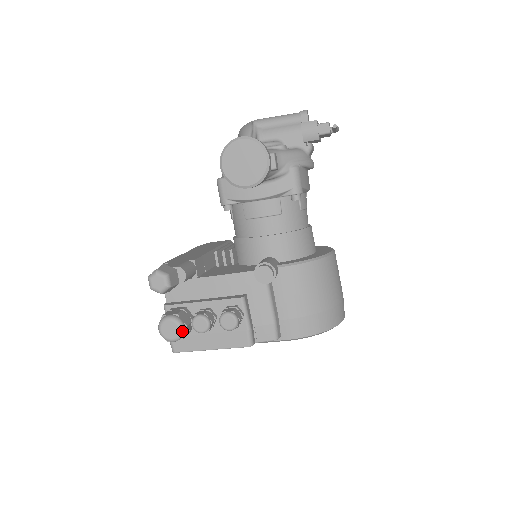
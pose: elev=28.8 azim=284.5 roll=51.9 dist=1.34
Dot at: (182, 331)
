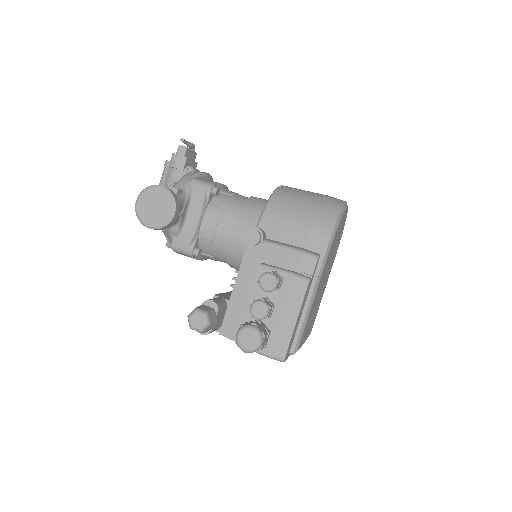
Dot at: (255, 329)
